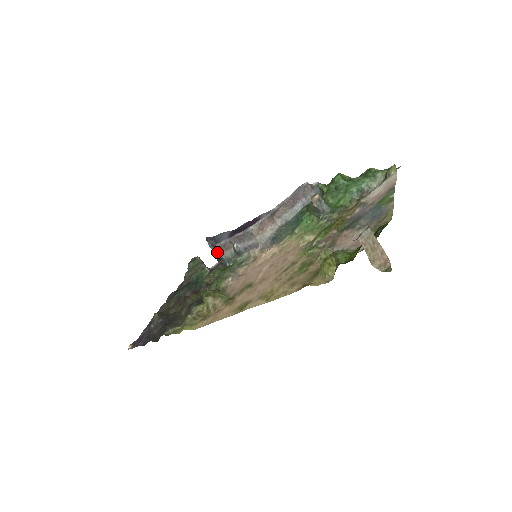
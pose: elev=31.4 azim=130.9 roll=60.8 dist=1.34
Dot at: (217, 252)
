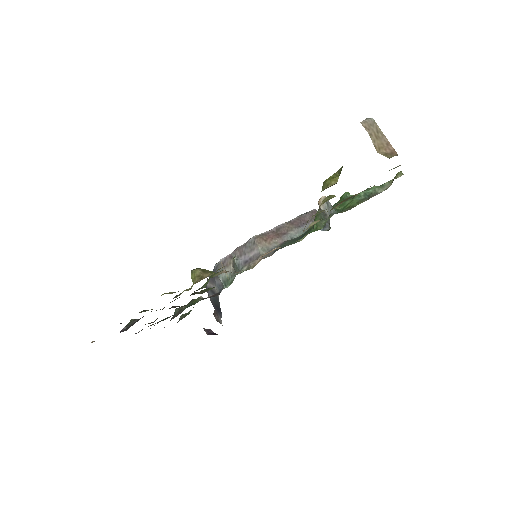
Dot at: (215, 285)
